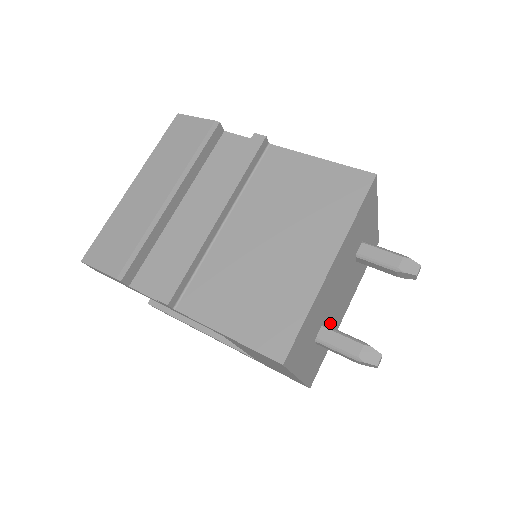
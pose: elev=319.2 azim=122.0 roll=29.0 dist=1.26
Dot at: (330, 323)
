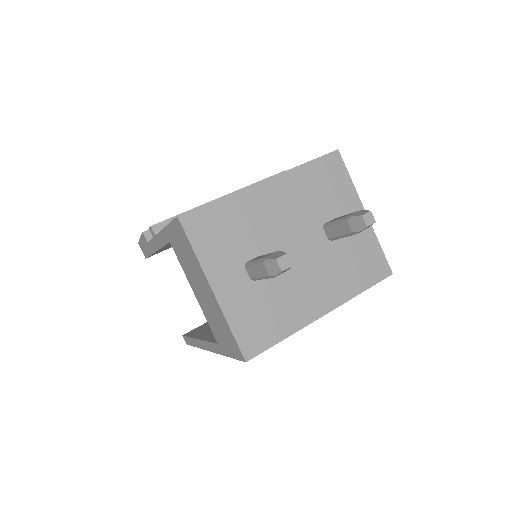
Dot at: (281, 282)
